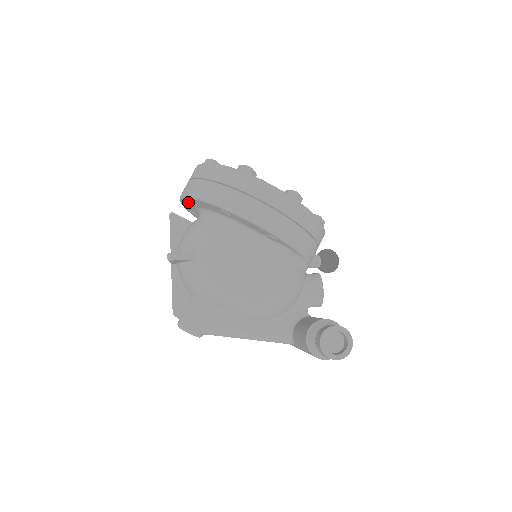
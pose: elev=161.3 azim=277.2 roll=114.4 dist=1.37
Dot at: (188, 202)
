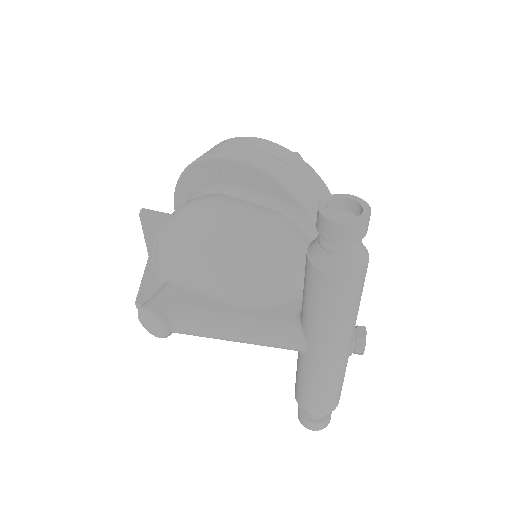
Dot at: (180, 195)
